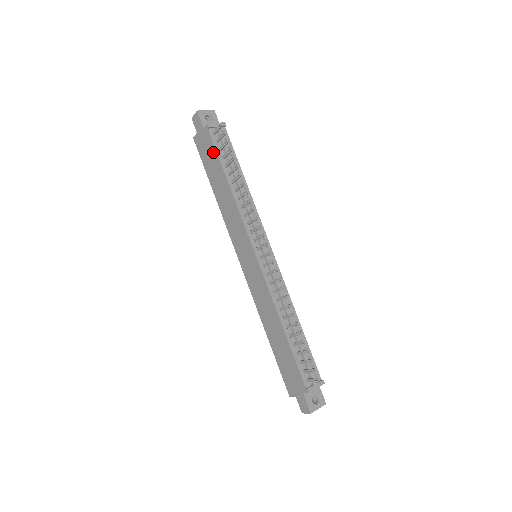
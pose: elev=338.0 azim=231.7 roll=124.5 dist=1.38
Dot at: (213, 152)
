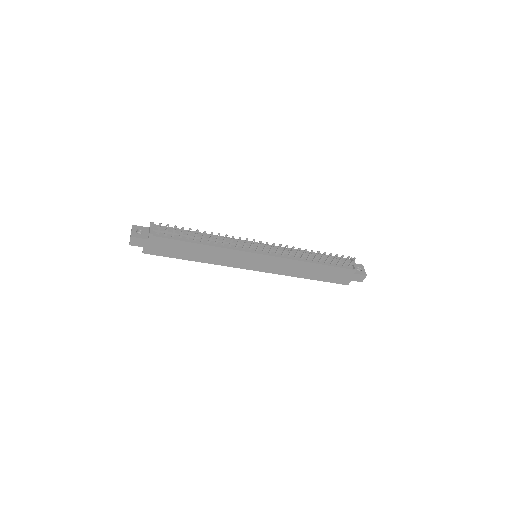
Dot at: (171, 243)
